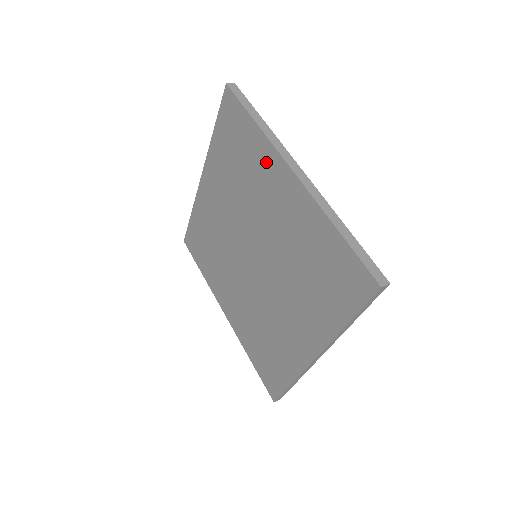
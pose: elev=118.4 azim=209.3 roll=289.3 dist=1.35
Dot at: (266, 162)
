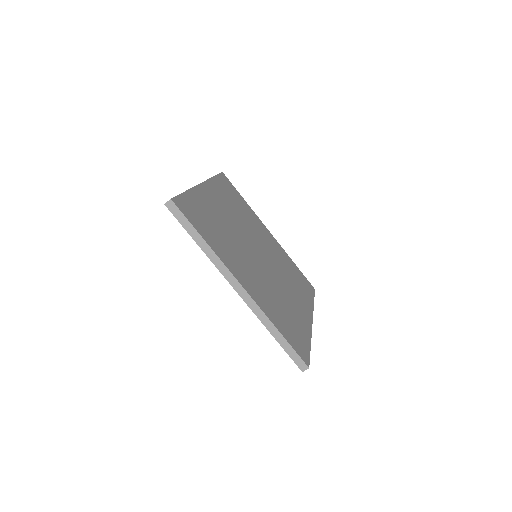
Dot at: occluded
